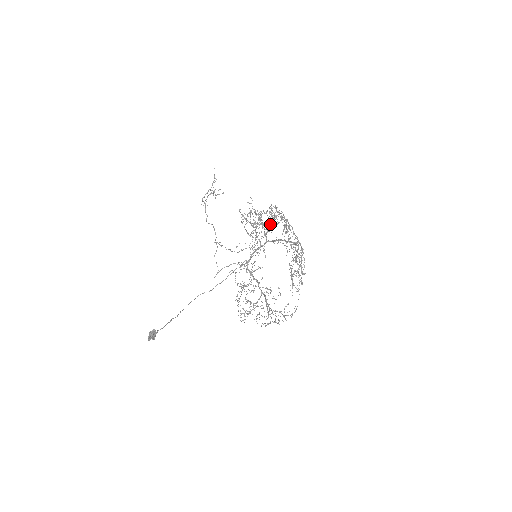
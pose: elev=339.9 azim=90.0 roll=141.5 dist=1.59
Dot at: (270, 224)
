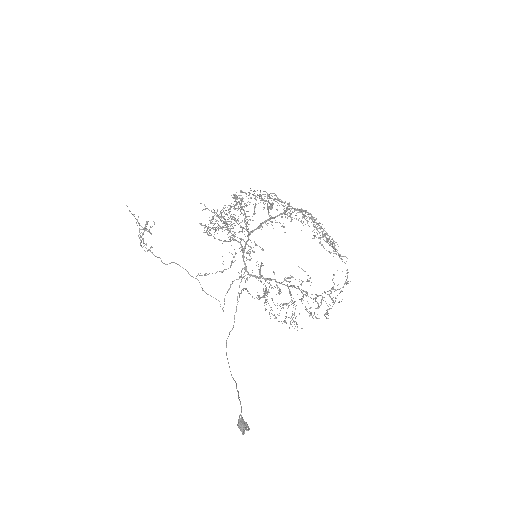
Dot at: occluded
